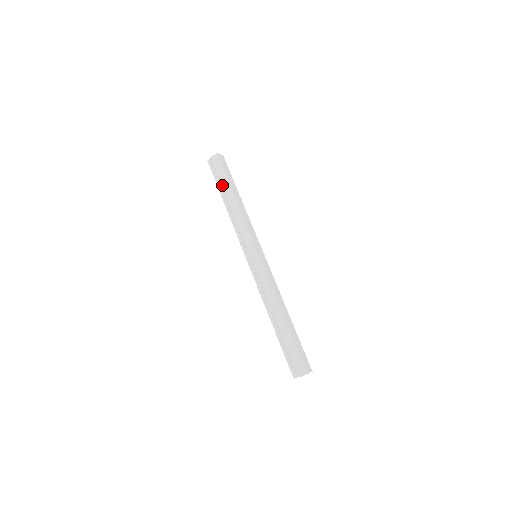
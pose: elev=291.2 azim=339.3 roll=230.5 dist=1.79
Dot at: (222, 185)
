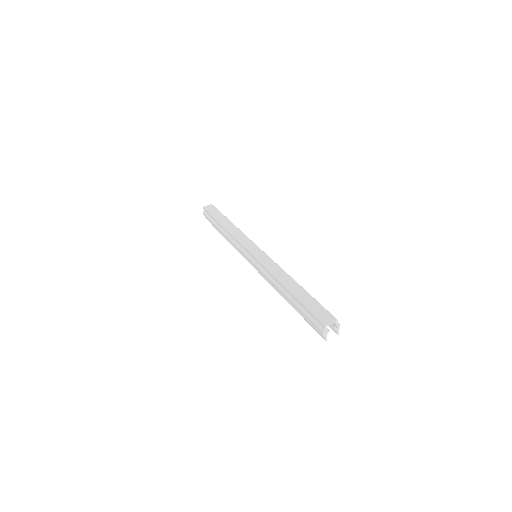
Dot at: (215, 226)
